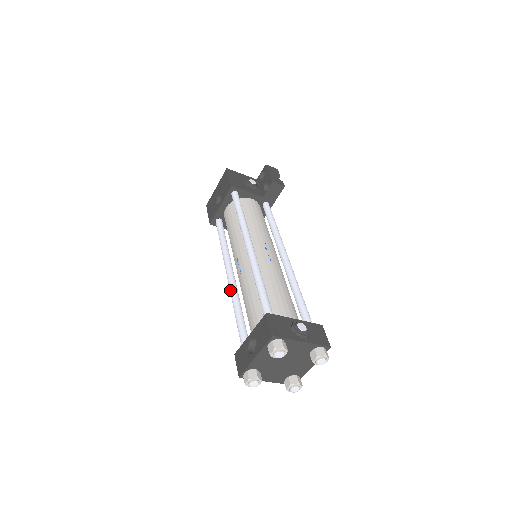
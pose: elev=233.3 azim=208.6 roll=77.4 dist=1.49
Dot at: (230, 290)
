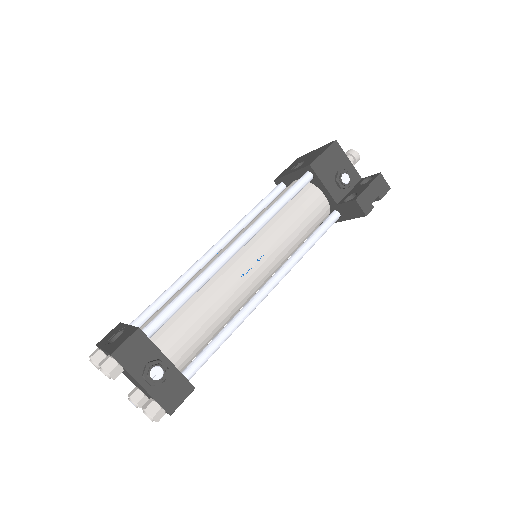
Dot at: (194, 263)
